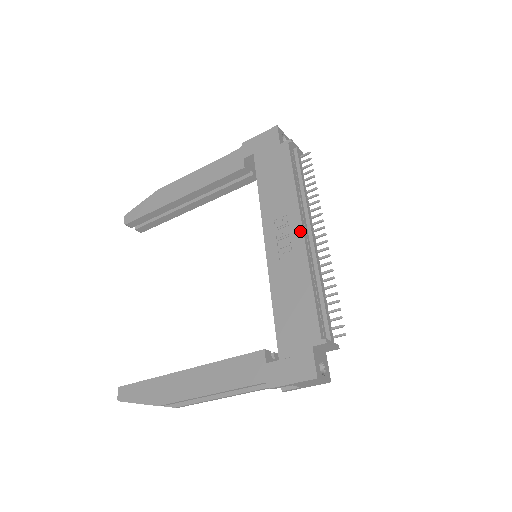
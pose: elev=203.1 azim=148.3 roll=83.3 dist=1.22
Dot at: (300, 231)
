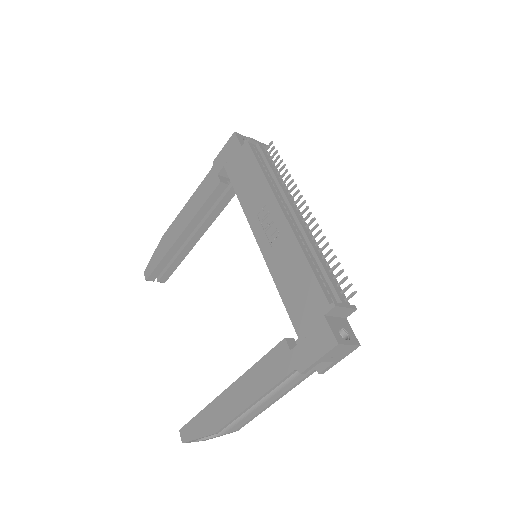
Dot at: (280, 213)
